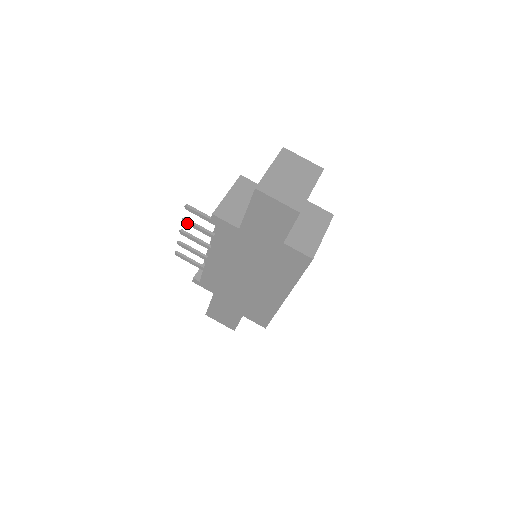
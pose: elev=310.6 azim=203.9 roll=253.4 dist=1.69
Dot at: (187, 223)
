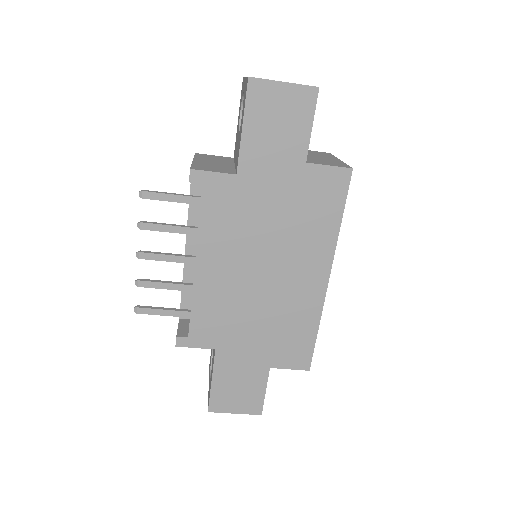
Dot at: (147, 227)
